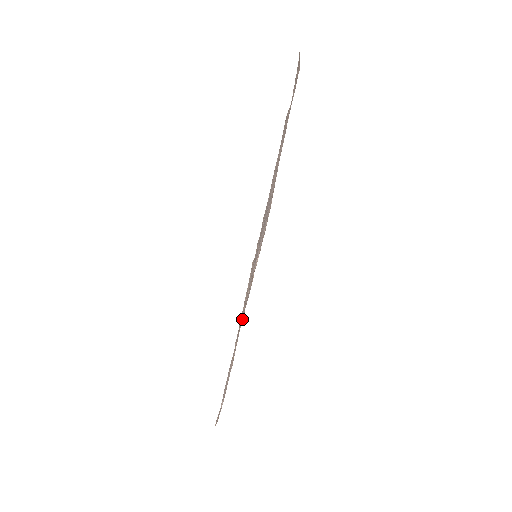
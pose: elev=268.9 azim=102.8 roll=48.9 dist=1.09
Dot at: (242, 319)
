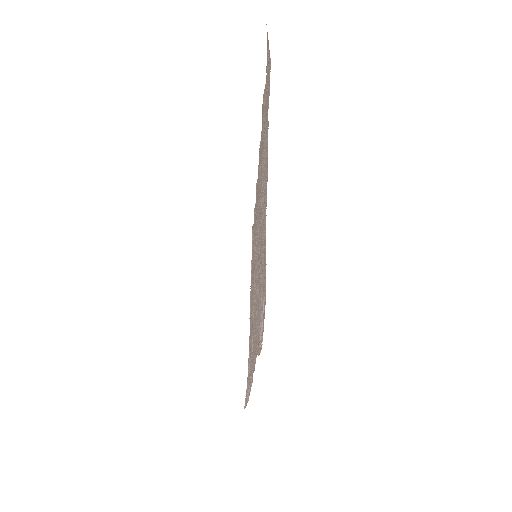
Dot at: occluded
